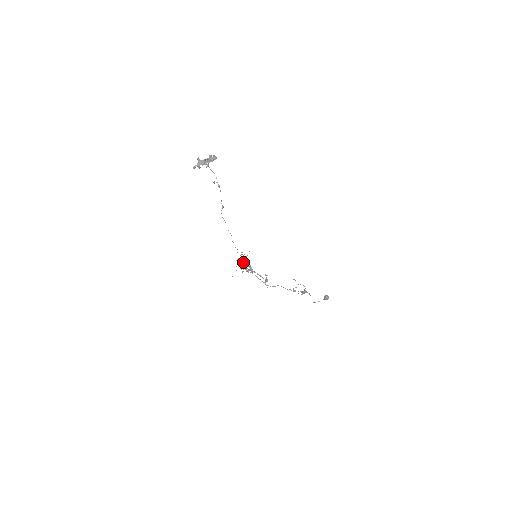
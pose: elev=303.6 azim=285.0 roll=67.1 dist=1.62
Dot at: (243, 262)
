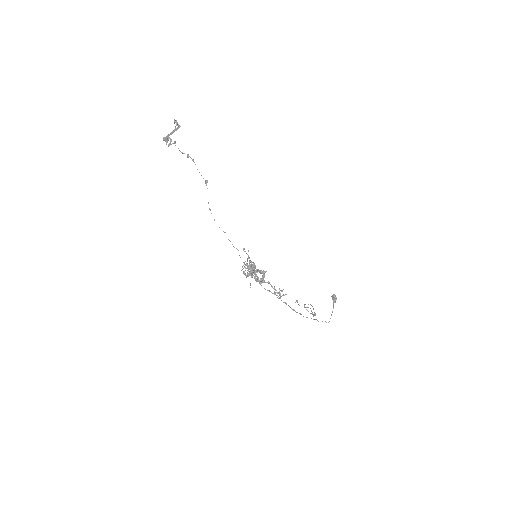
Dot at: occluded
